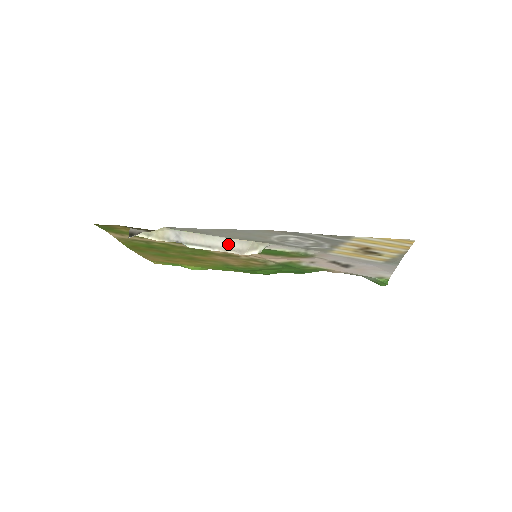
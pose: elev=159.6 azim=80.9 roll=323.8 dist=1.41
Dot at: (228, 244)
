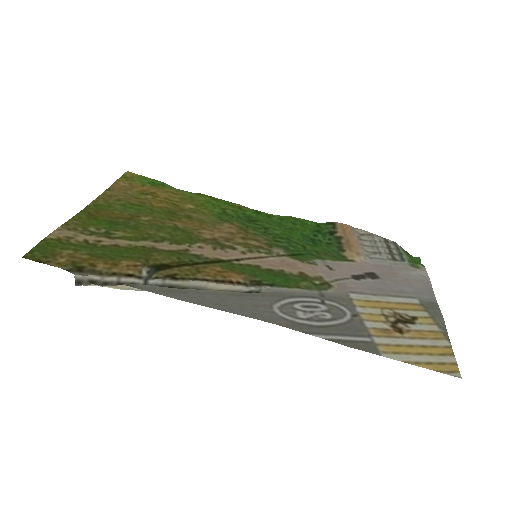
Dot at: occluded
